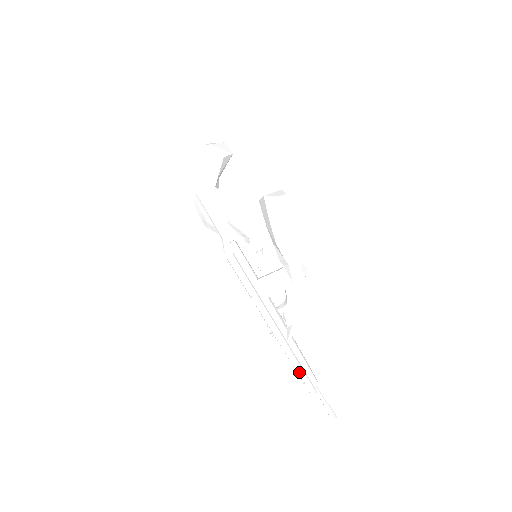
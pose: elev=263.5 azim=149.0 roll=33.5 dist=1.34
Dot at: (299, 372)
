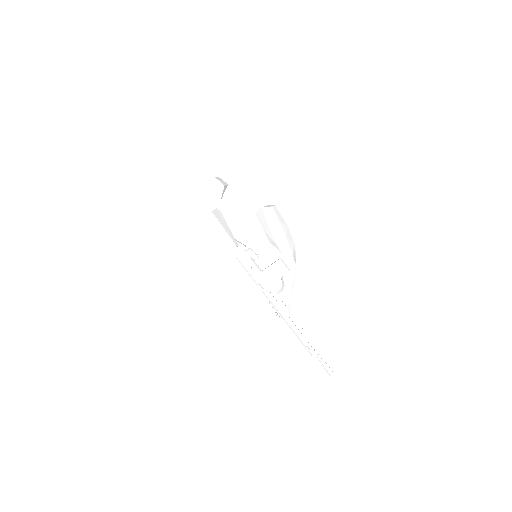
Dot at: (301, 338)
